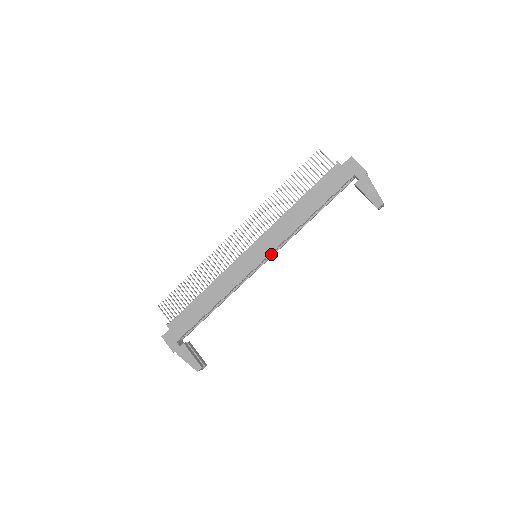
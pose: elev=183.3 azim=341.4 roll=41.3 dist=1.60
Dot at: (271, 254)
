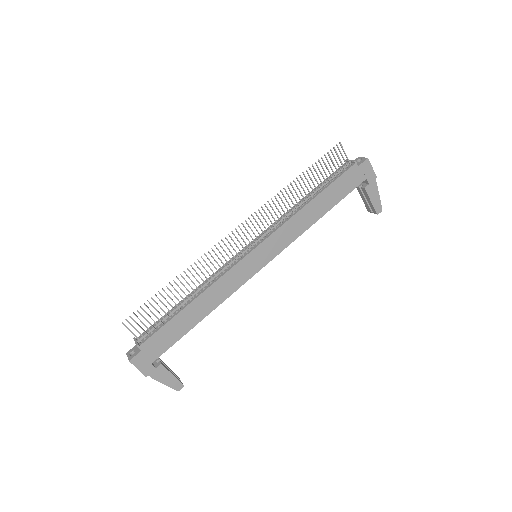
Dot at: occluded
